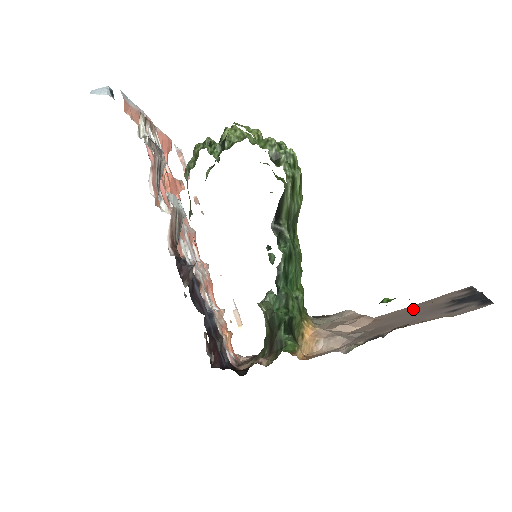
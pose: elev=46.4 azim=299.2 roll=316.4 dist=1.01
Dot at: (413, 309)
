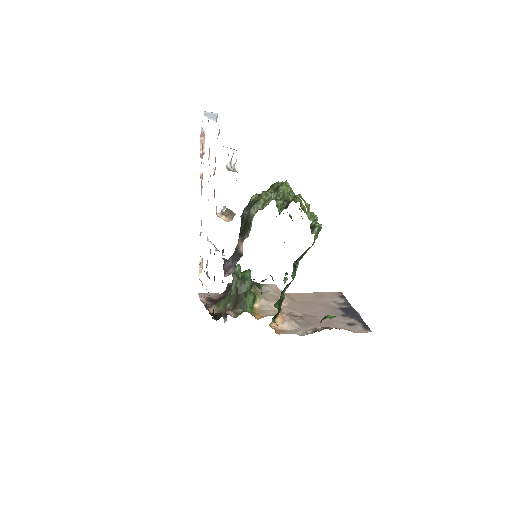
Dot at: (315, 301)
